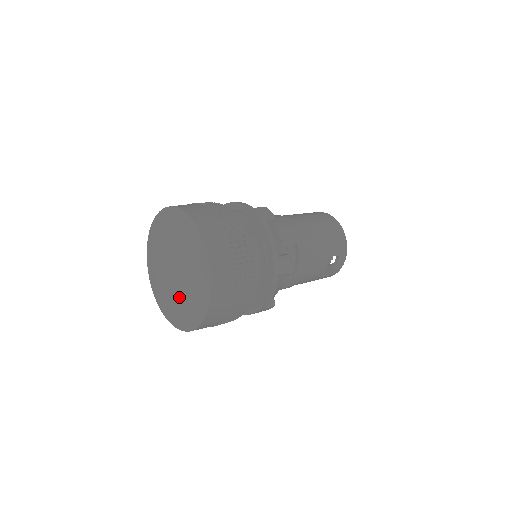
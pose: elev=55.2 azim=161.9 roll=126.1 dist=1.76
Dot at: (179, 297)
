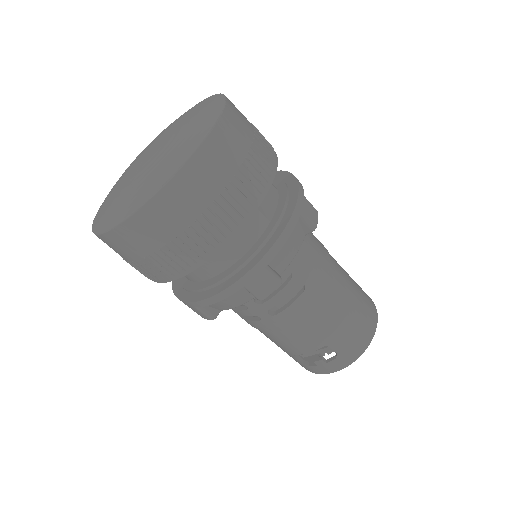
Dot at: (123, 186)
